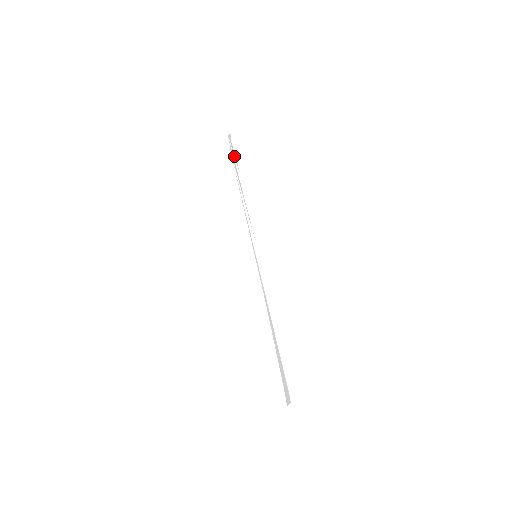
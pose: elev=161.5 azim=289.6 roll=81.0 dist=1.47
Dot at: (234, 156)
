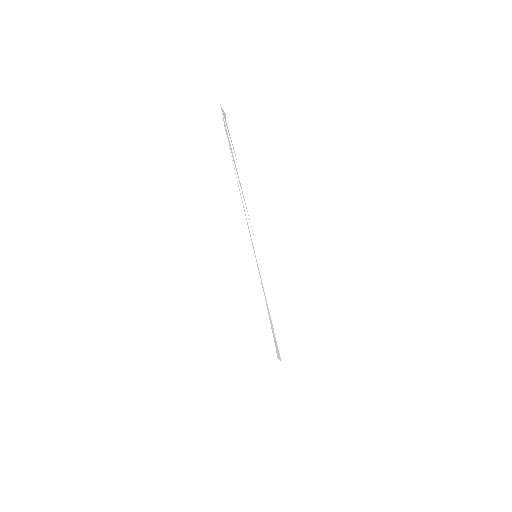
Dot at: (230, 140)
